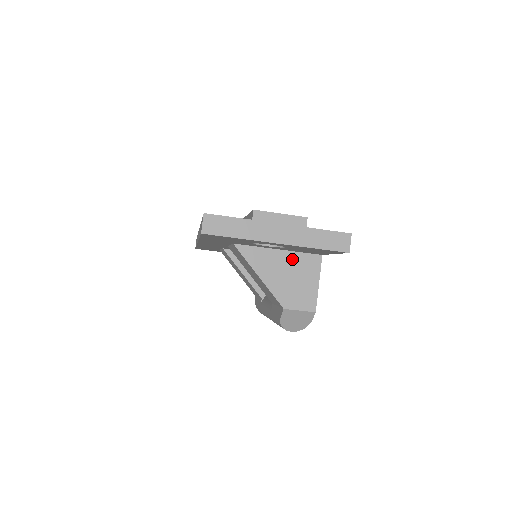
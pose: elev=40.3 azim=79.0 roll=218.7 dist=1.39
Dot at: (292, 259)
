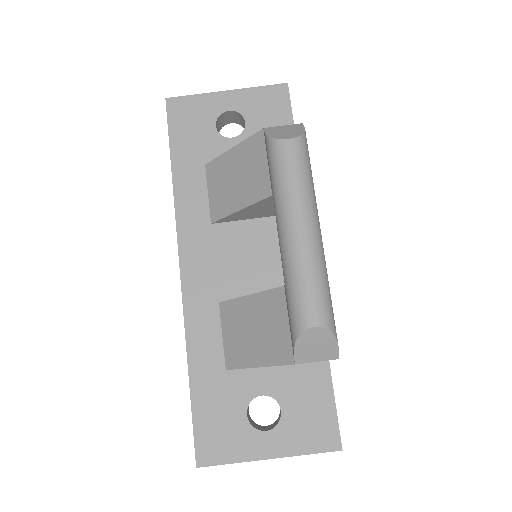
Dot at: occluded
